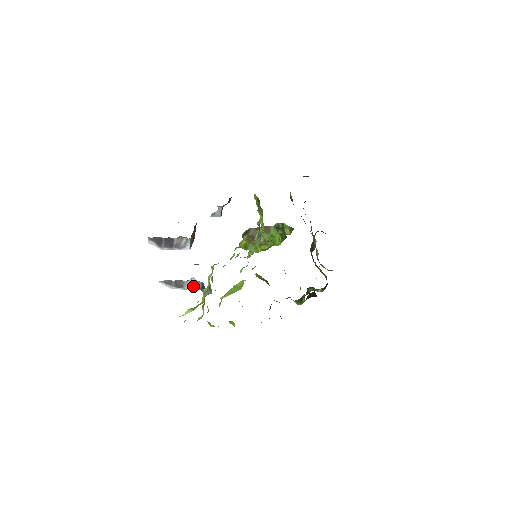
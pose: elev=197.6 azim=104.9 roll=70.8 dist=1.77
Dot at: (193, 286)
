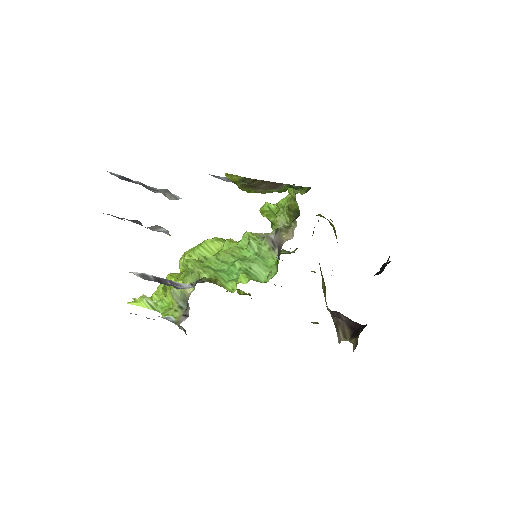
Dot at: (168, 320)
